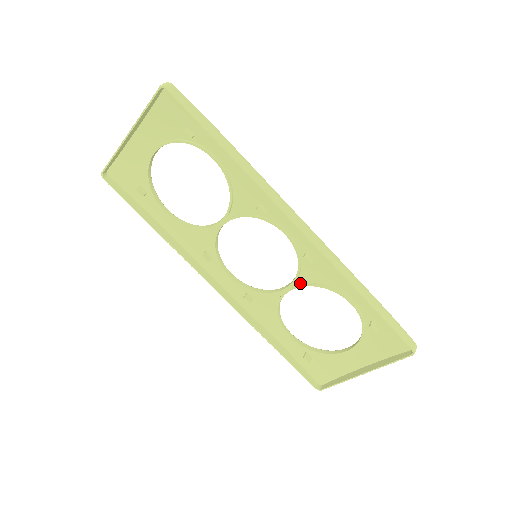
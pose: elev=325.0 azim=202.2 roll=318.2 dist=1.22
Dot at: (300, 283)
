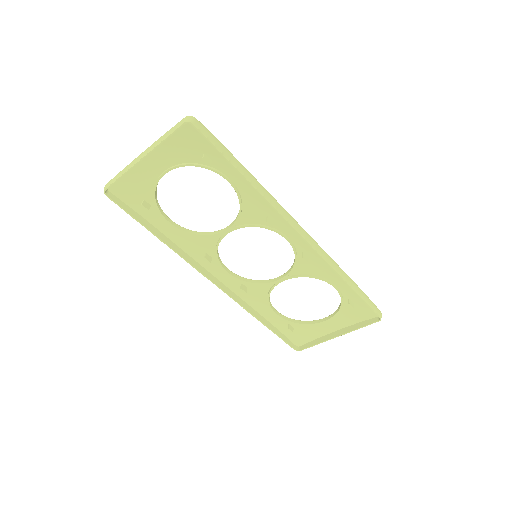
Dot at: (293, 275)
